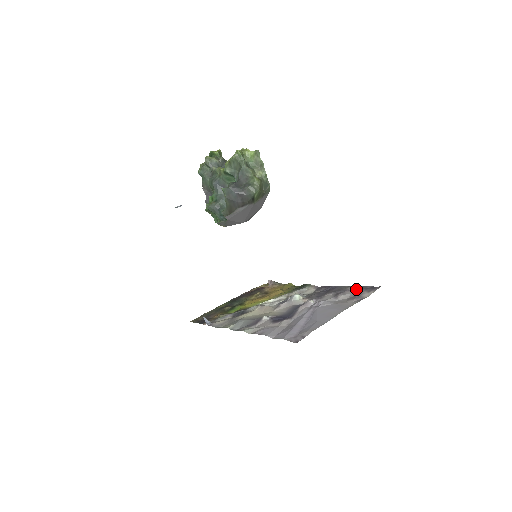
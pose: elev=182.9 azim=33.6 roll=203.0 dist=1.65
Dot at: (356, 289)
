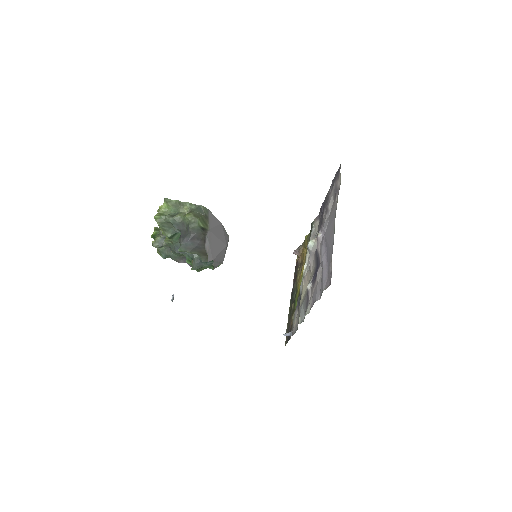
Dot at: (332, 187)
